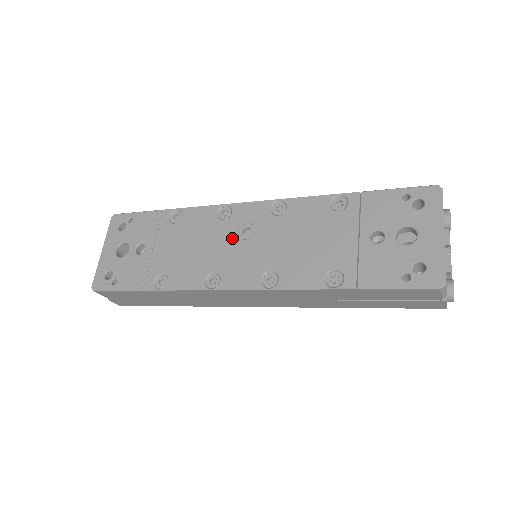
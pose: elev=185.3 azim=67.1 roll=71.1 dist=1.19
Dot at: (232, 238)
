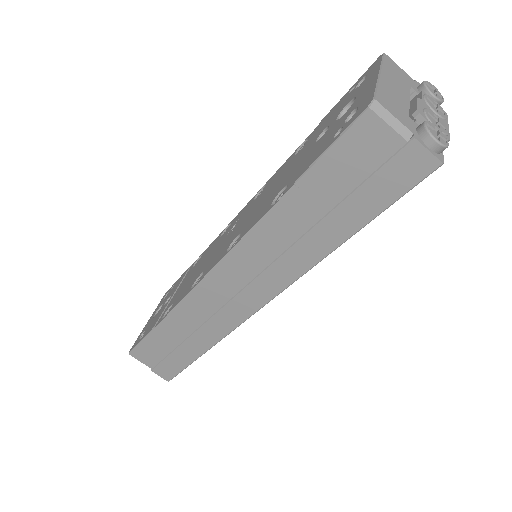
Dot at: (223, 240)
